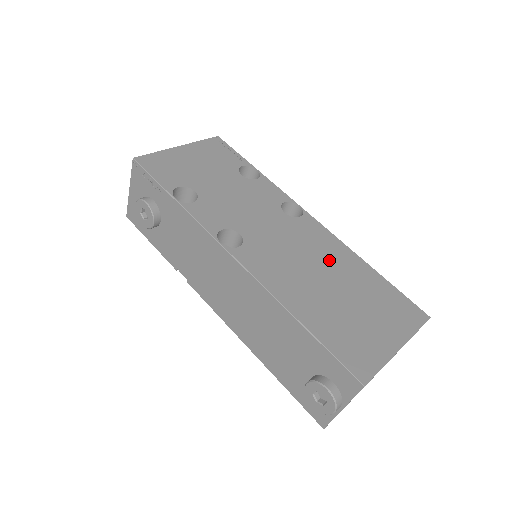
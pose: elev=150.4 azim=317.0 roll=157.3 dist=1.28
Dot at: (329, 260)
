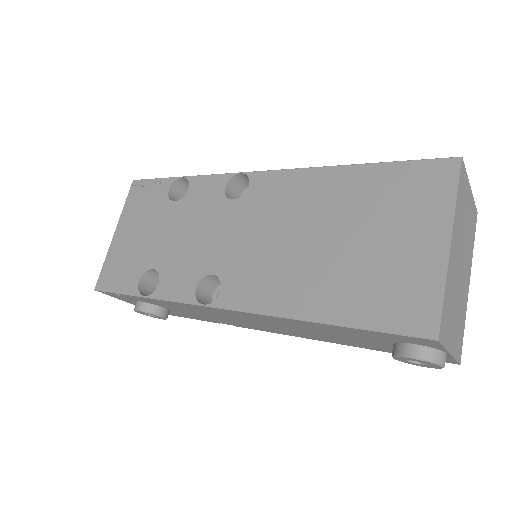
Dot at: (306, 209)
